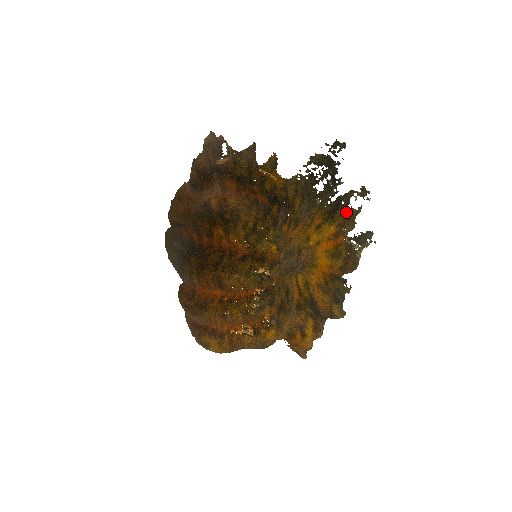
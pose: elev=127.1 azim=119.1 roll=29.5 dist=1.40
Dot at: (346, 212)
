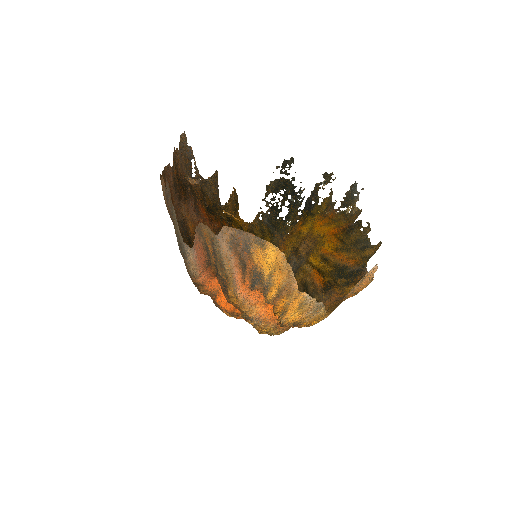
Dot at: (320, 207)
